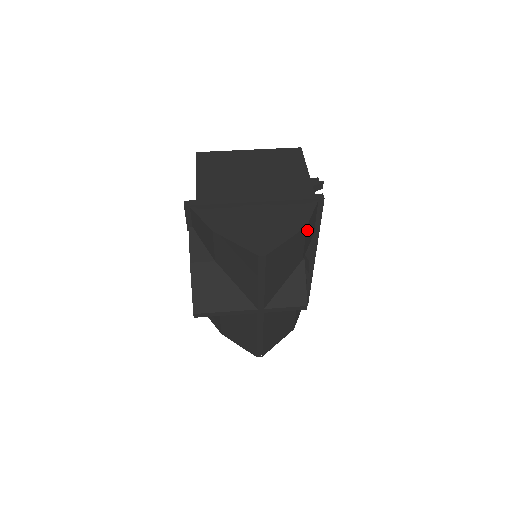
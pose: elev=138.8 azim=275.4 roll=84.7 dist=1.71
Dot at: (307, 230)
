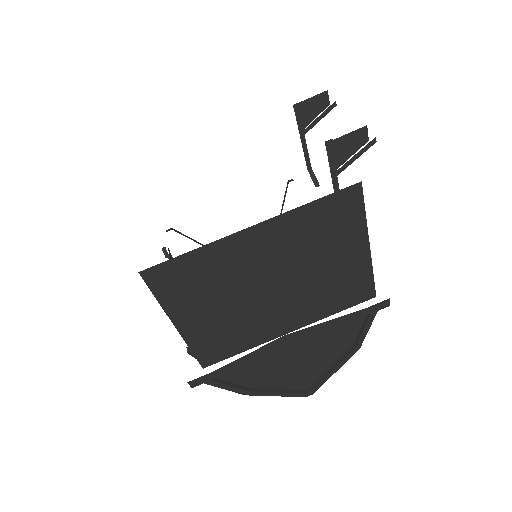
Dot at: occluded
